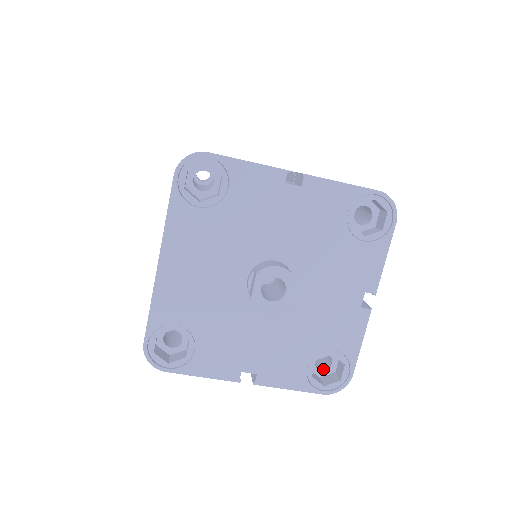
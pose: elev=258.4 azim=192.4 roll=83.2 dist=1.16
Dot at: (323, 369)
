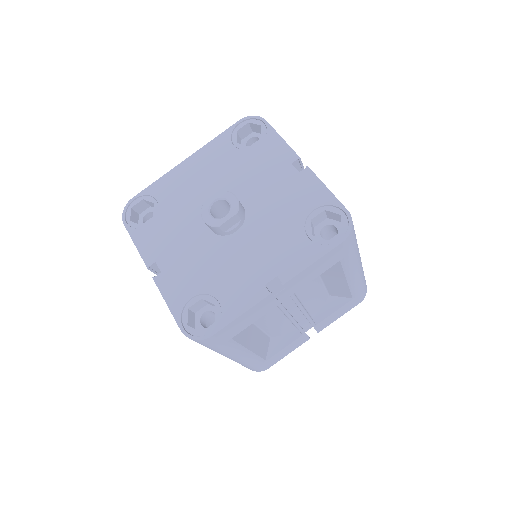
Dot at: (203, 326)
